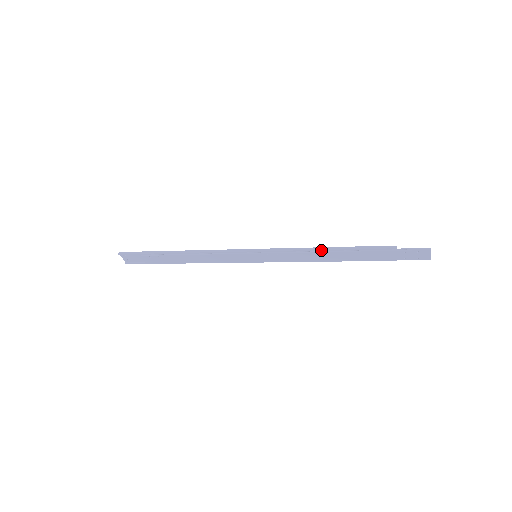
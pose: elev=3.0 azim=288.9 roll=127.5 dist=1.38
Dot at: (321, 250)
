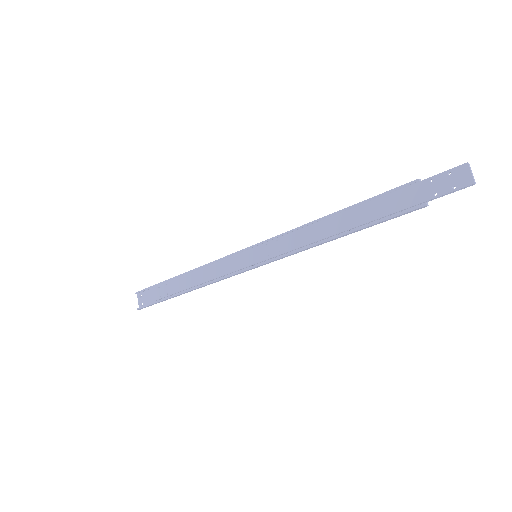
Dot at: (325, 217)
